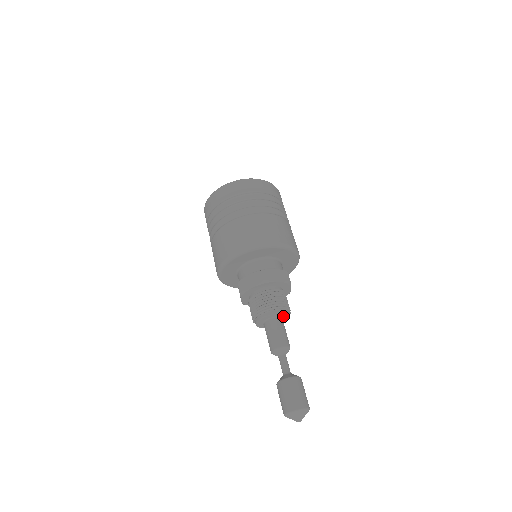
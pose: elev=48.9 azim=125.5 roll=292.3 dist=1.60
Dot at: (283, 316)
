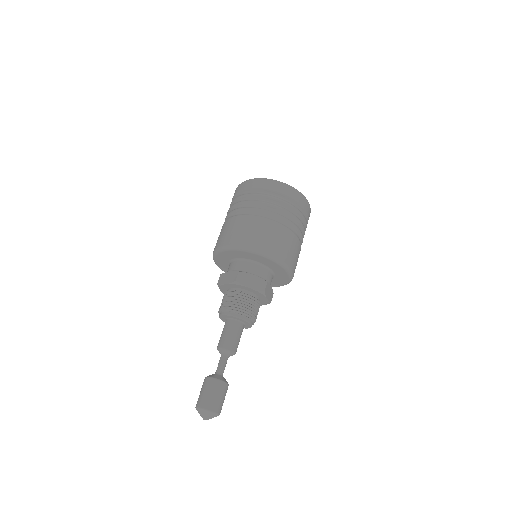
Dot at: (247, 325)
